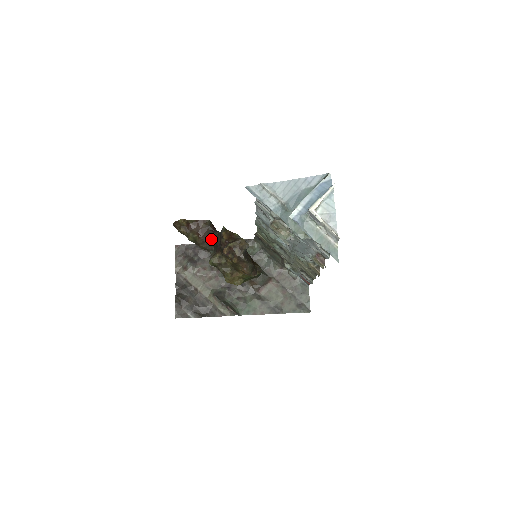
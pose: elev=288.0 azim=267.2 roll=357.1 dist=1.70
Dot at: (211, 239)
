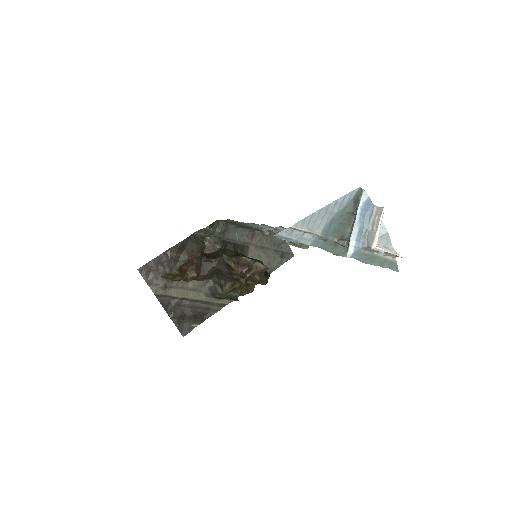
Dot at: (211, 270)
